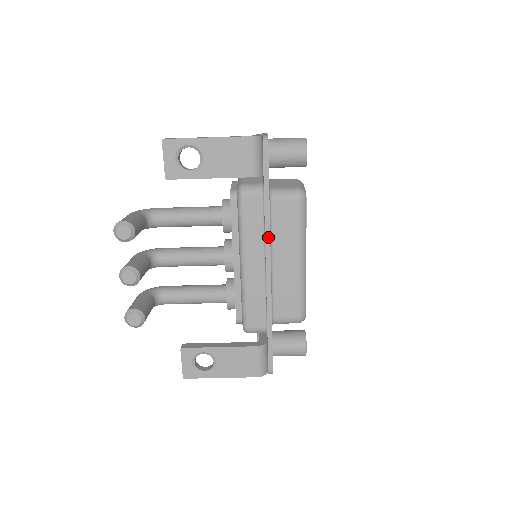
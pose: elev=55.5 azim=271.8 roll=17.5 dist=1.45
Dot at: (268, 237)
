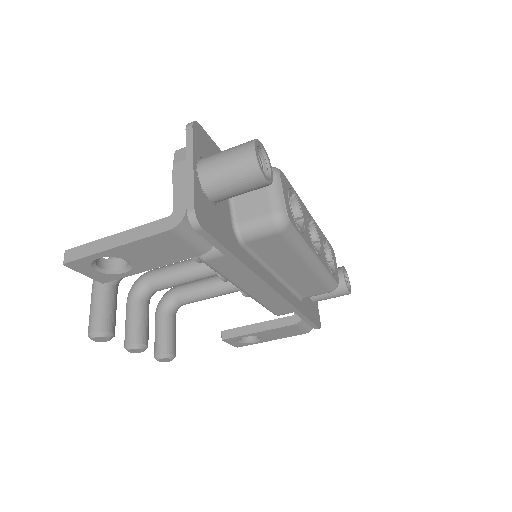
Dot at: (259, 280)
